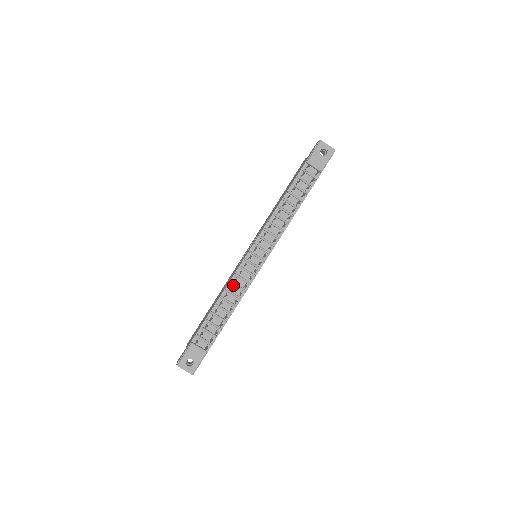
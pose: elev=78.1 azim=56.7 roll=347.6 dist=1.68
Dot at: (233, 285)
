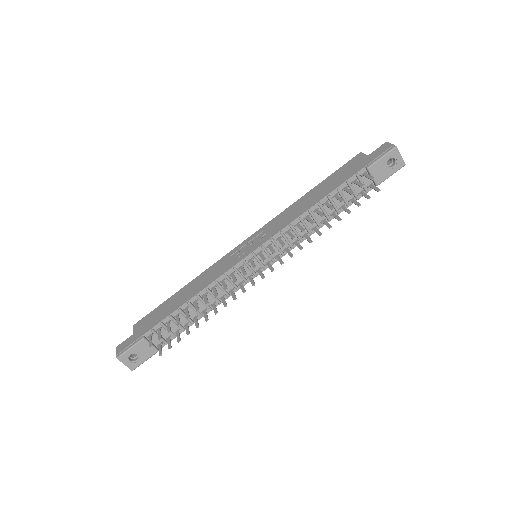
Dot at: (217, 286)
